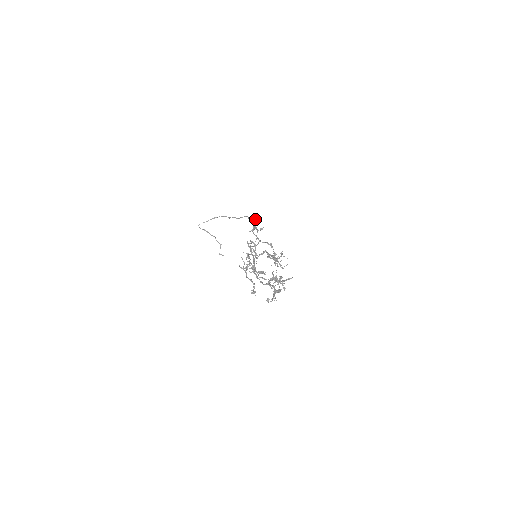
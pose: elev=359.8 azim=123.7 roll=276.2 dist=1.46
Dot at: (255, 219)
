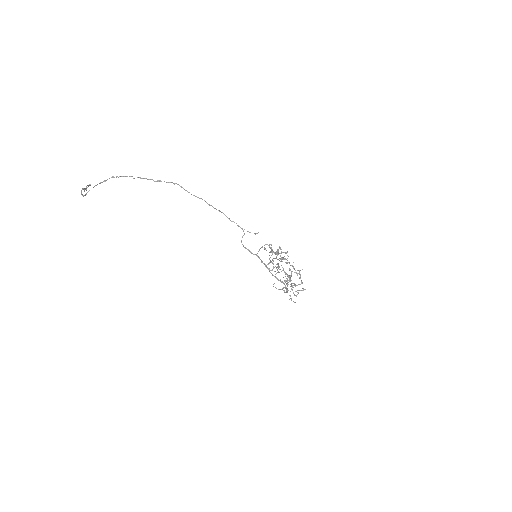
Dot at: (279, 248)
